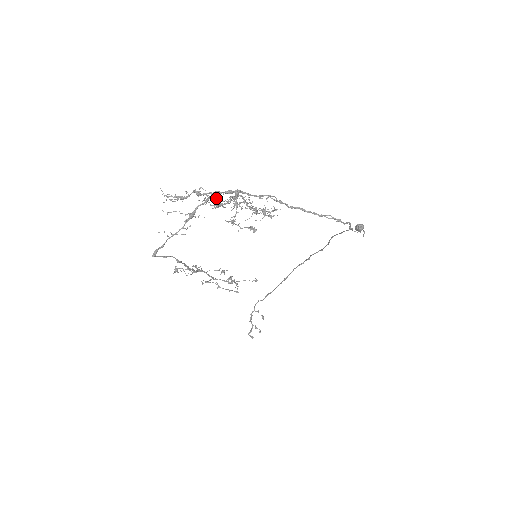
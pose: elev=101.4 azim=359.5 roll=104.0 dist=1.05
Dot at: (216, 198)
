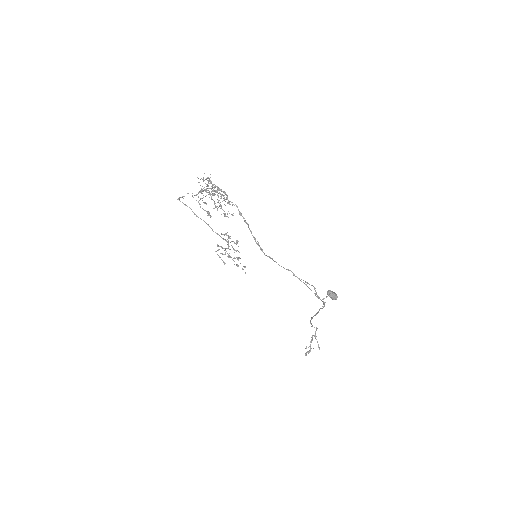
Dot at: (213, 189)
